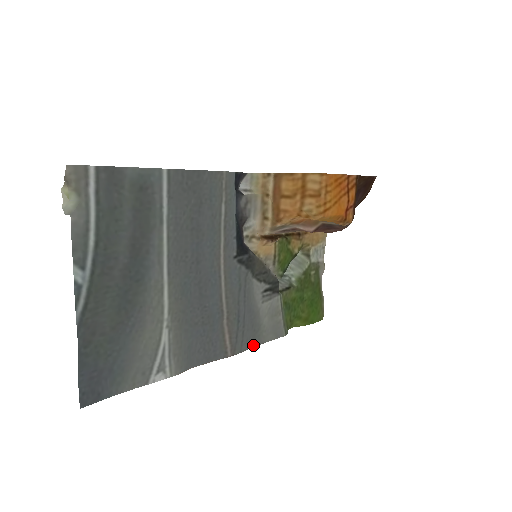
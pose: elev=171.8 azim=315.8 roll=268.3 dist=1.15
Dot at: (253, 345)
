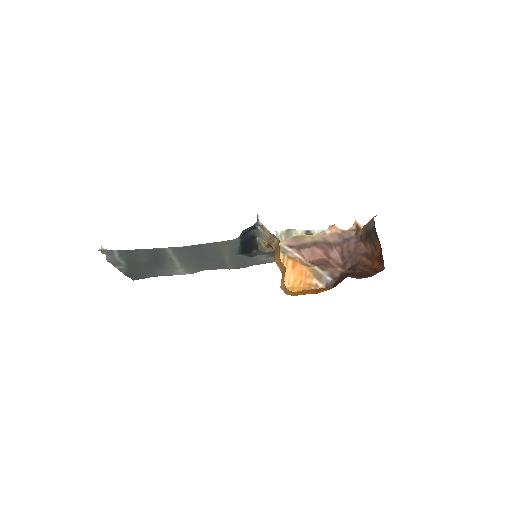
Dot at: (256, 264)
